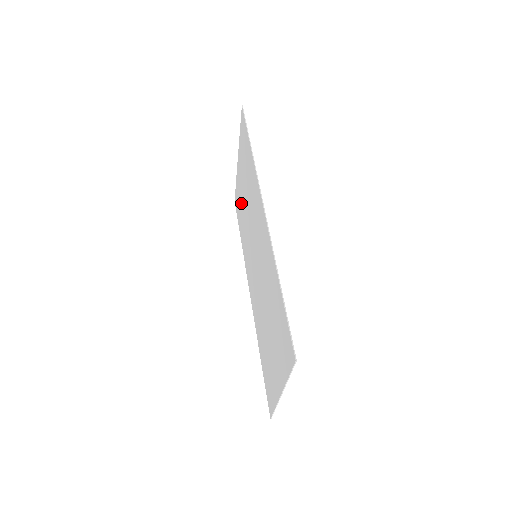
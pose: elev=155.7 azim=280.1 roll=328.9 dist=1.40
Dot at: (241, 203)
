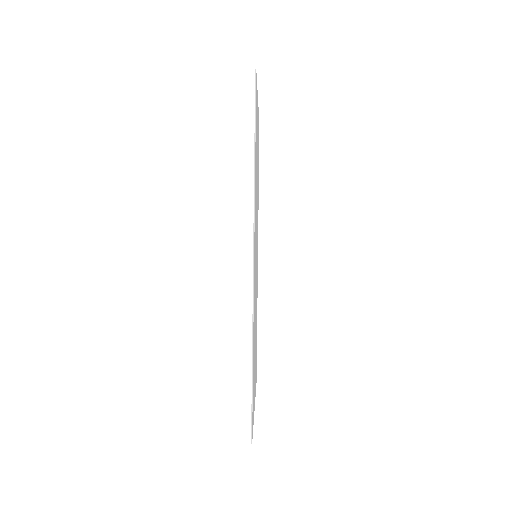
Dot at: occluded
